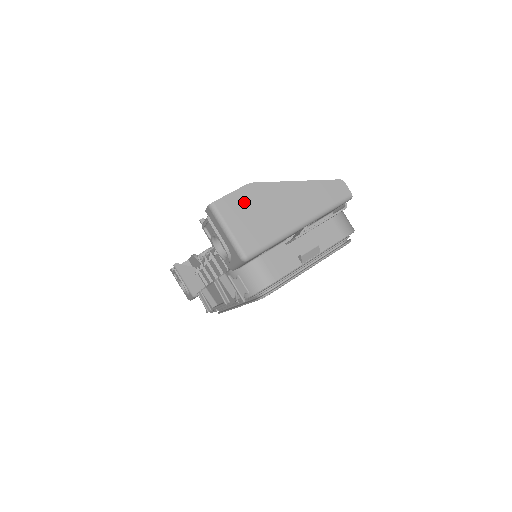
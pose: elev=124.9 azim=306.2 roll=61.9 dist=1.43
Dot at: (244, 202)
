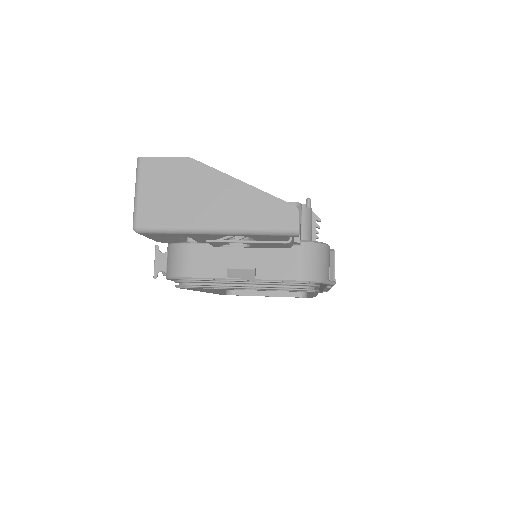
Dot at: (170, 173)
